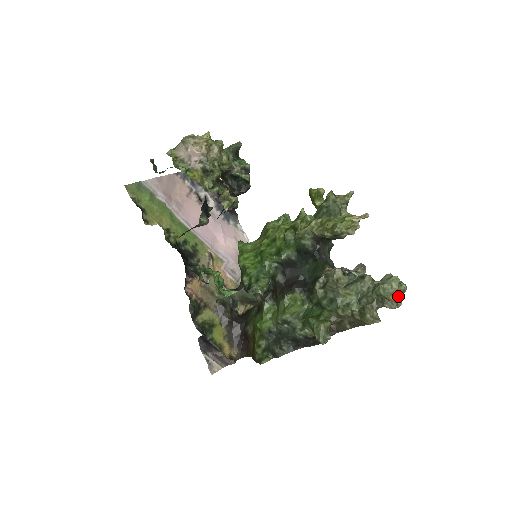
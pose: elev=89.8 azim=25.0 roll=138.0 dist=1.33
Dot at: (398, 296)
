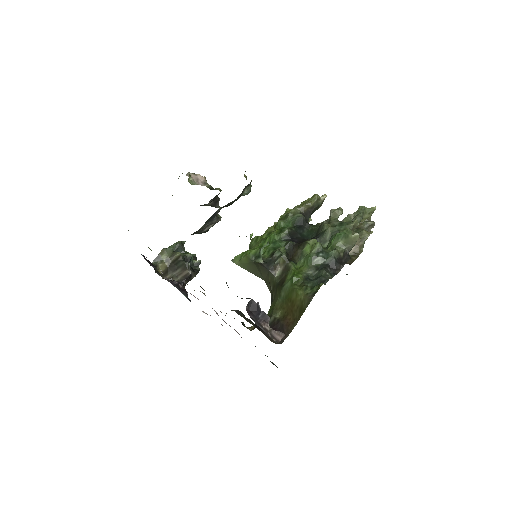
Dot at: (372, 209)
